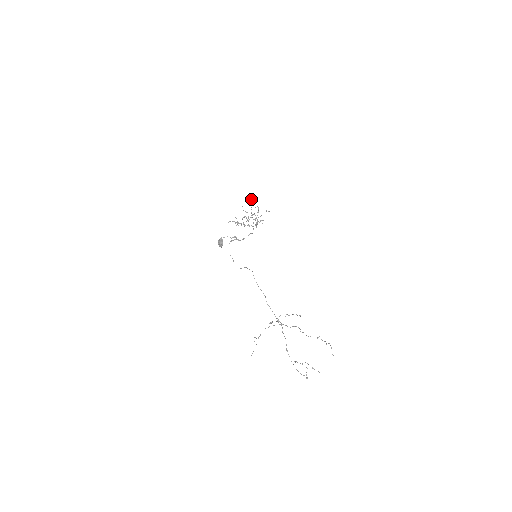
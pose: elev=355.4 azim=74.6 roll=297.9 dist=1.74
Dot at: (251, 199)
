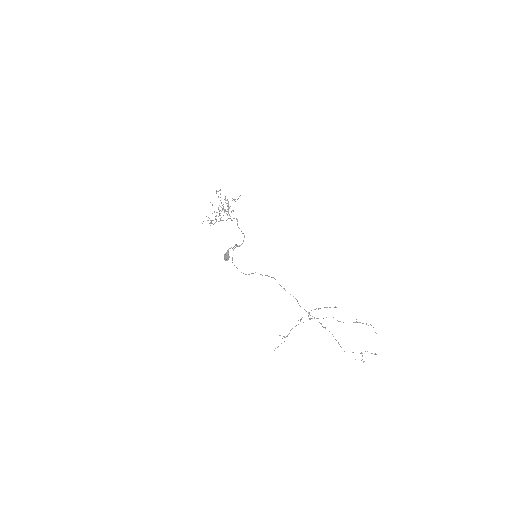
Dot at: (217, 191)
